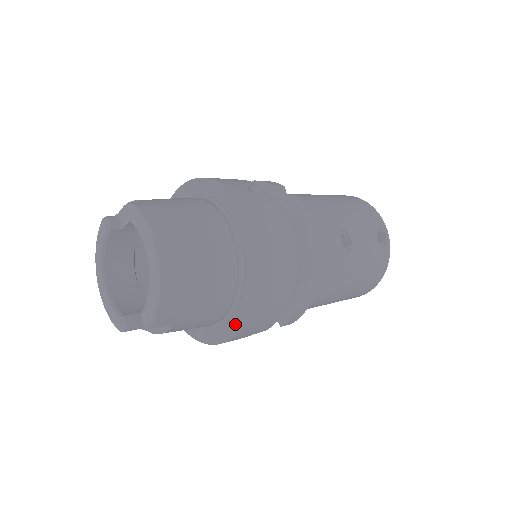
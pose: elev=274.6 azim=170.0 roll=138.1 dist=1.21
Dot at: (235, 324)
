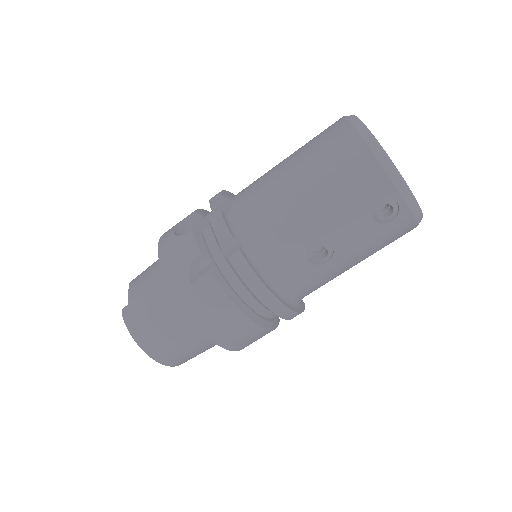
Dot at: occluded
